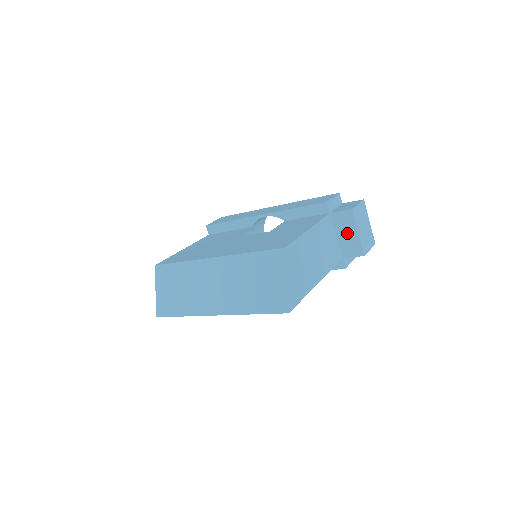
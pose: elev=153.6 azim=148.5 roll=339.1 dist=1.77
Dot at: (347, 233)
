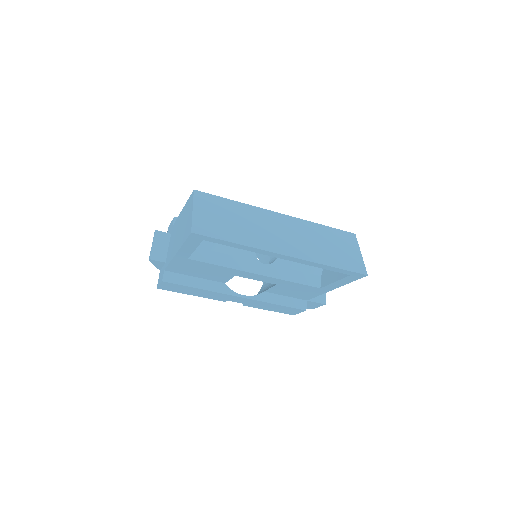
Dot at: occluded
